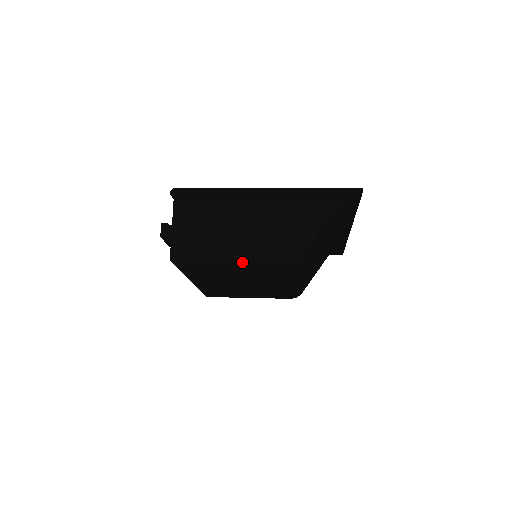
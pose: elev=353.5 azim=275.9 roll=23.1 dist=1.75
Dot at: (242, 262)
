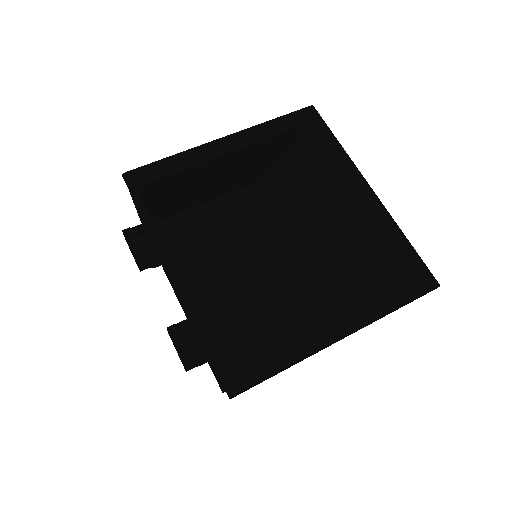
Dot at: occluded
